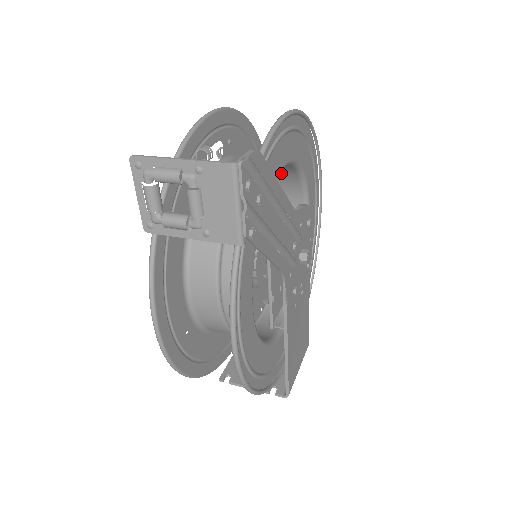
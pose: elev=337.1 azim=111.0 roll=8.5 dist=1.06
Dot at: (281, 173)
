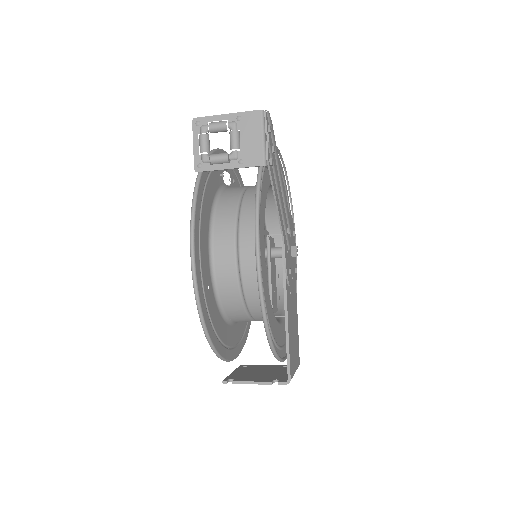
Dot at: (269, 212)
